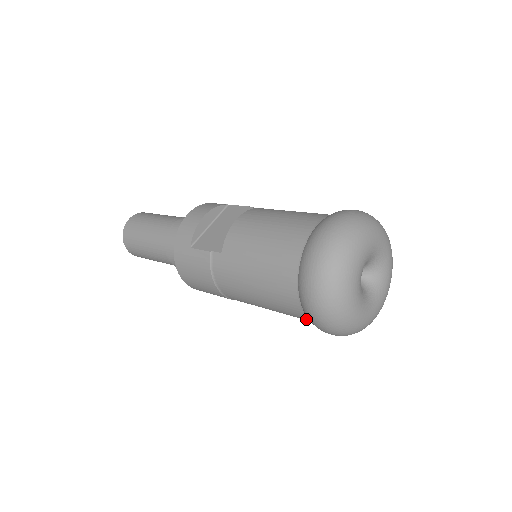
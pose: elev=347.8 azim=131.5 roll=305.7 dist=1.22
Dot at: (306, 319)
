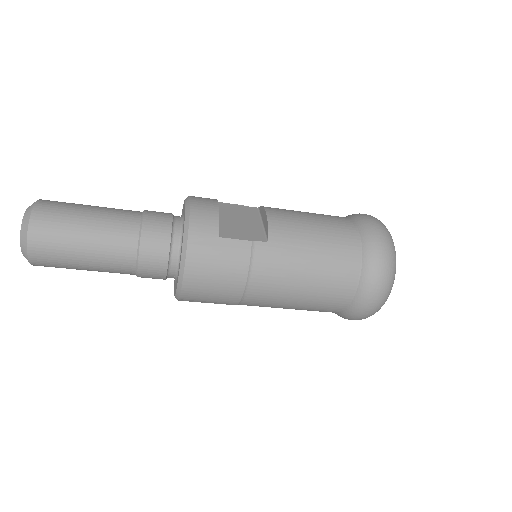
Dot at: (342, 306)
